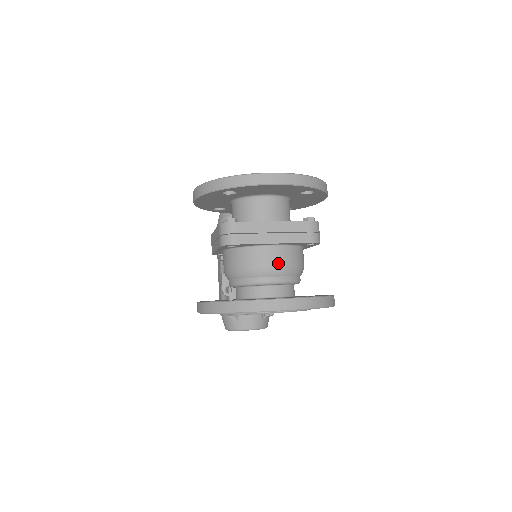
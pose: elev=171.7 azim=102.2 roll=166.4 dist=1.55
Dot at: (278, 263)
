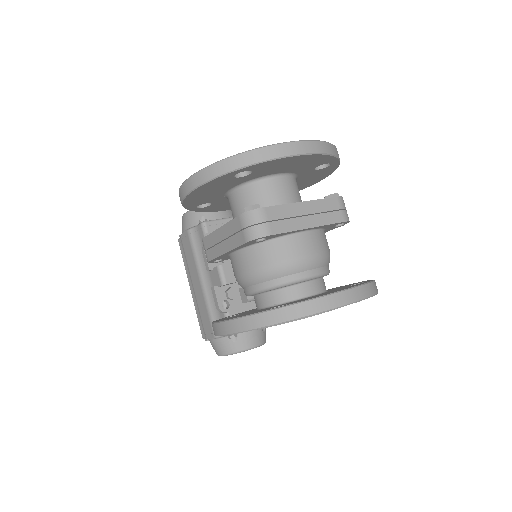
Dot at: (314, 252)
